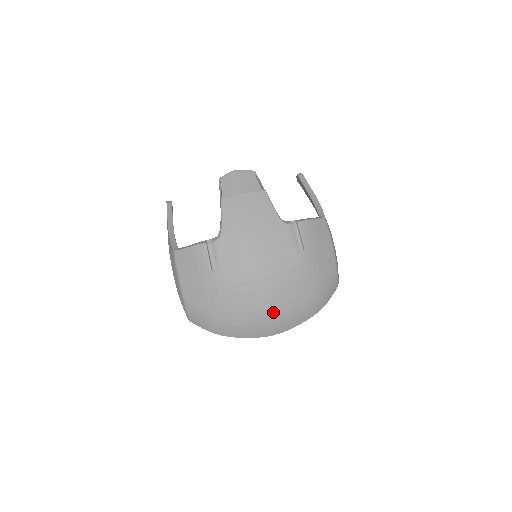
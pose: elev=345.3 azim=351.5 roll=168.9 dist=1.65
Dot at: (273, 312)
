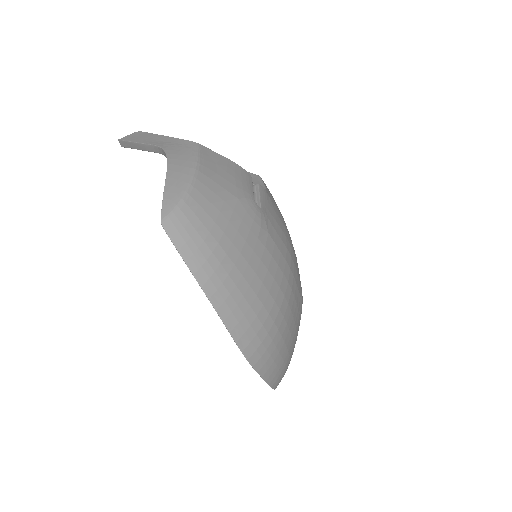
Dot at: (278, 319)
